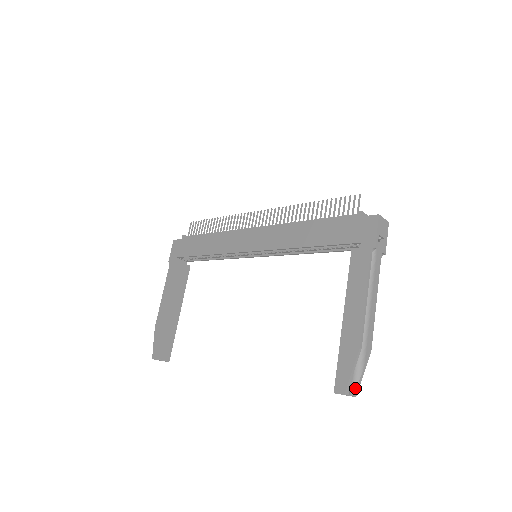
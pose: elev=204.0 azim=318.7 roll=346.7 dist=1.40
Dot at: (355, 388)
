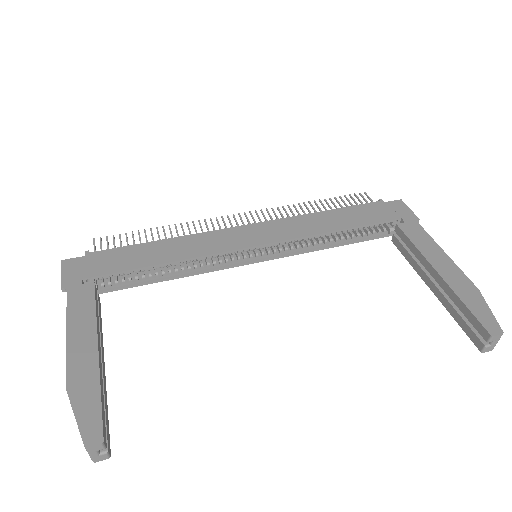
Dot at: occluded
